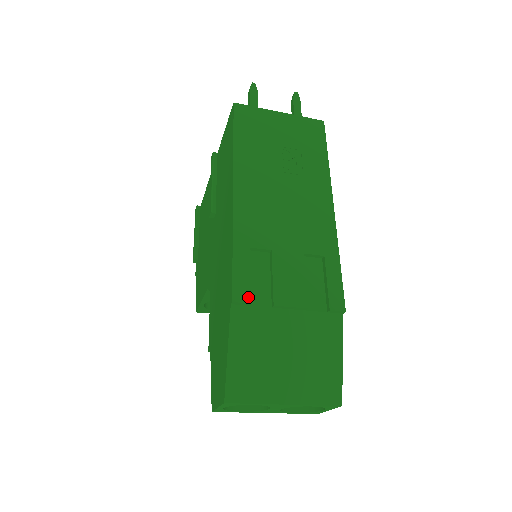
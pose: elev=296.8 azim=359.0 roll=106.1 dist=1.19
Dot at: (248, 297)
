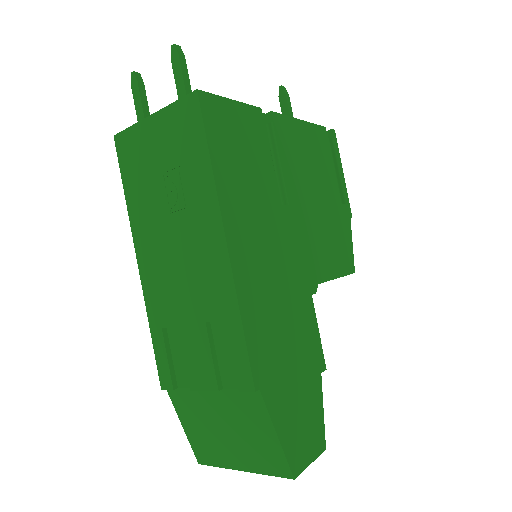
Dot at: (170, 383)
